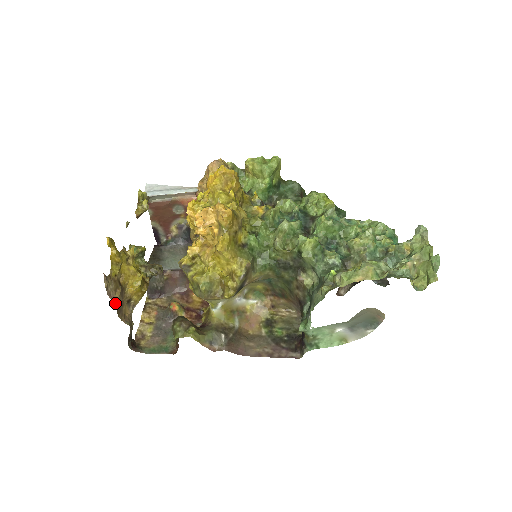
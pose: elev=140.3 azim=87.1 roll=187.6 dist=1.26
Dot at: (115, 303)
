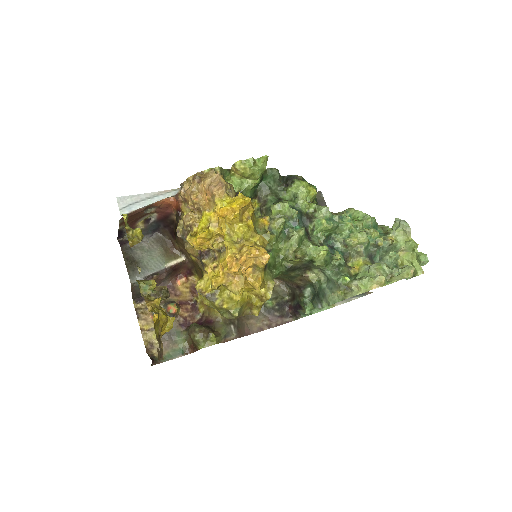
Dot at: (162, 357)
